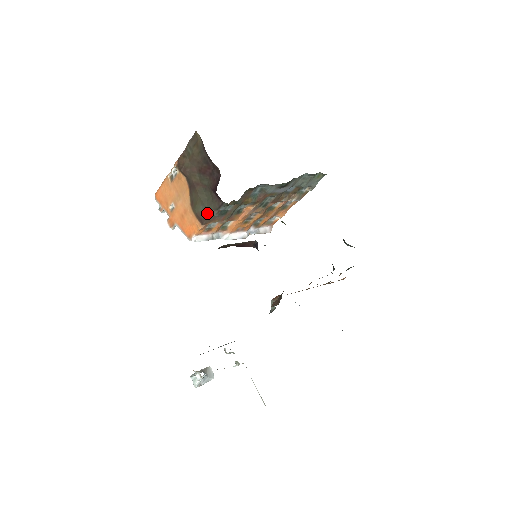
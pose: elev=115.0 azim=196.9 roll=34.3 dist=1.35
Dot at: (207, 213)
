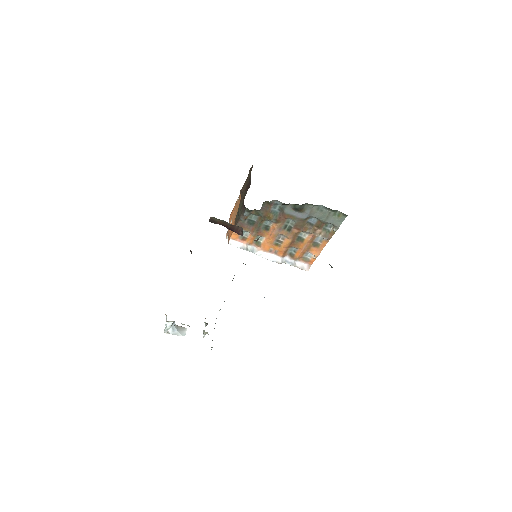
Dot at: (238, 218)
